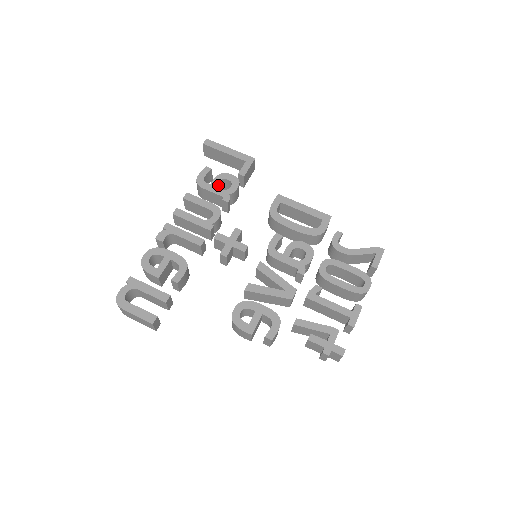
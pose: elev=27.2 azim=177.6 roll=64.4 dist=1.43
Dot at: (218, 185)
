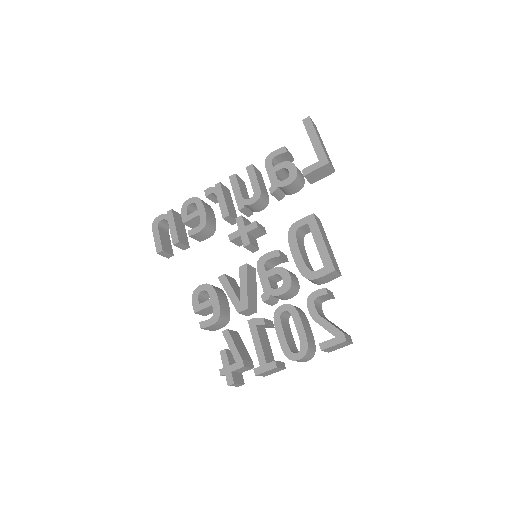
Dot at: (281, 171)
